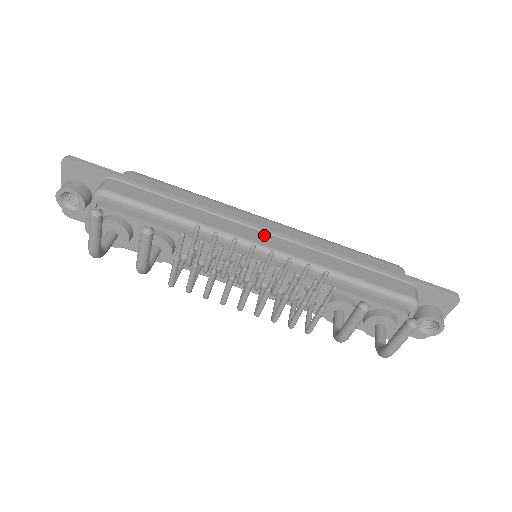
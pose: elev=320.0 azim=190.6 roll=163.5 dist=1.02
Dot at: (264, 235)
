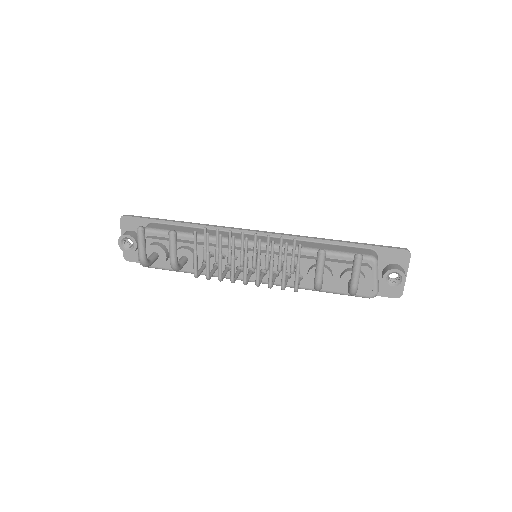
Dot at: occluded
